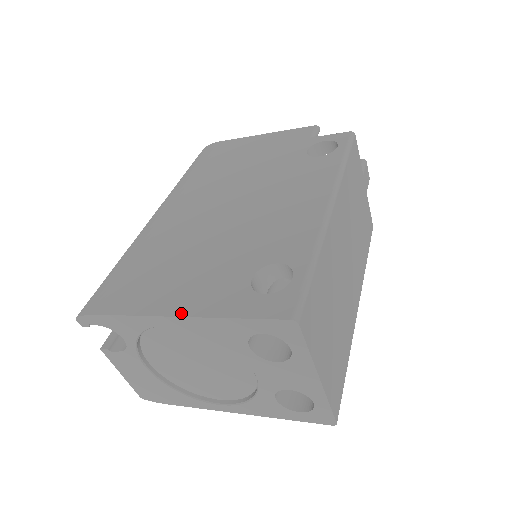
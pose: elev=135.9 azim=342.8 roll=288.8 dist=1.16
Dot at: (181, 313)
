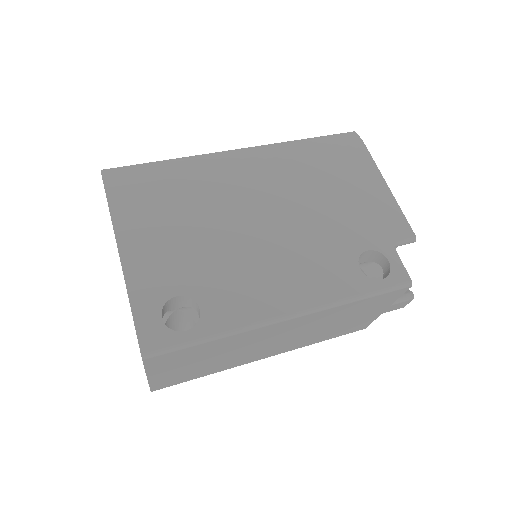
Dot at: (124, 259)
